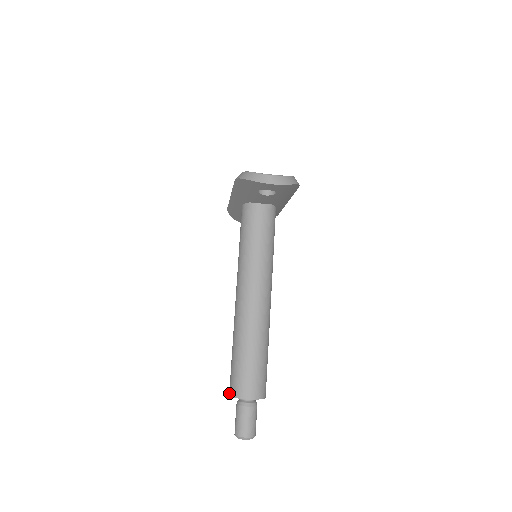
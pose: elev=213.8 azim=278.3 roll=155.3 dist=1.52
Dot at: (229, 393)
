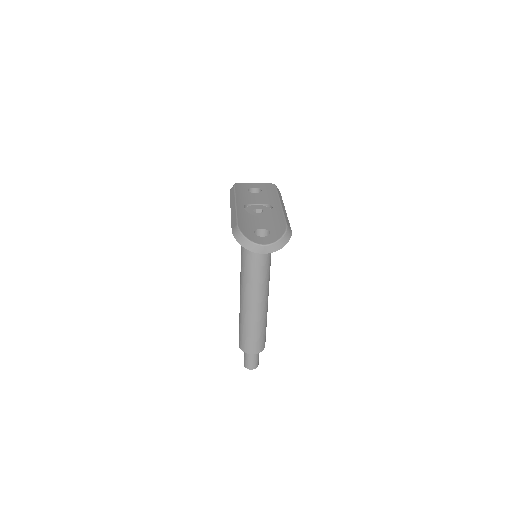
Dot at: occluded
